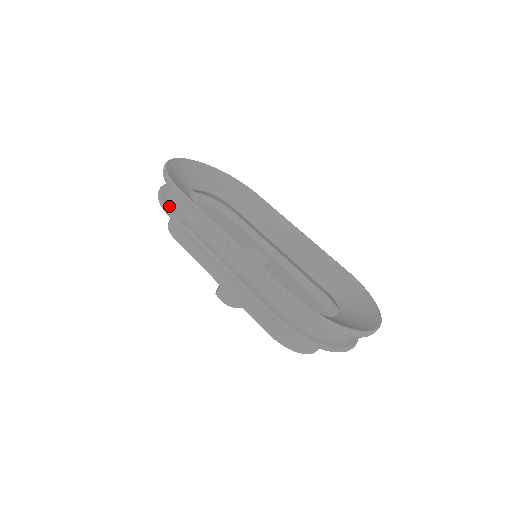
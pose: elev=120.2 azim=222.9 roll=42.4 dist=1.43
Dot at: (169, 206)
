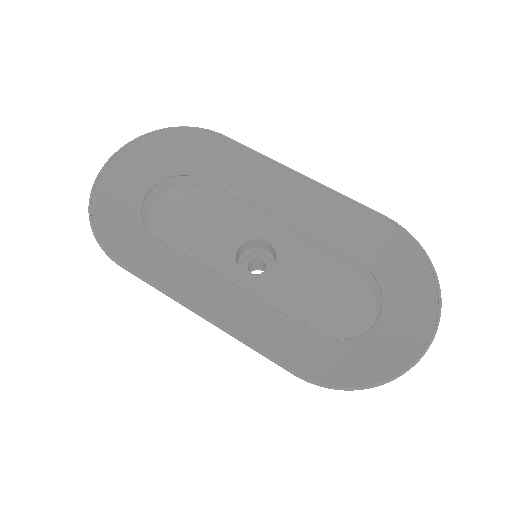
Dot at: occluded
